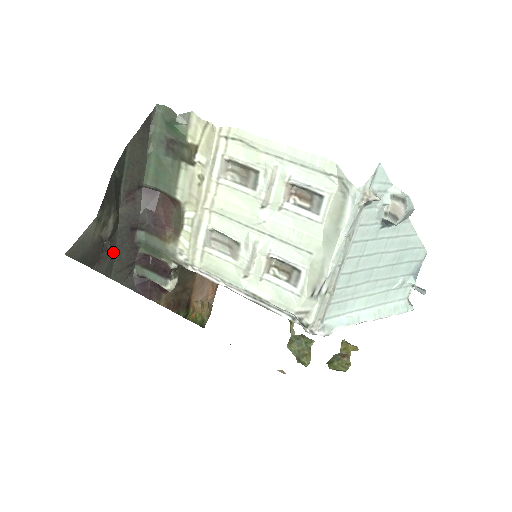
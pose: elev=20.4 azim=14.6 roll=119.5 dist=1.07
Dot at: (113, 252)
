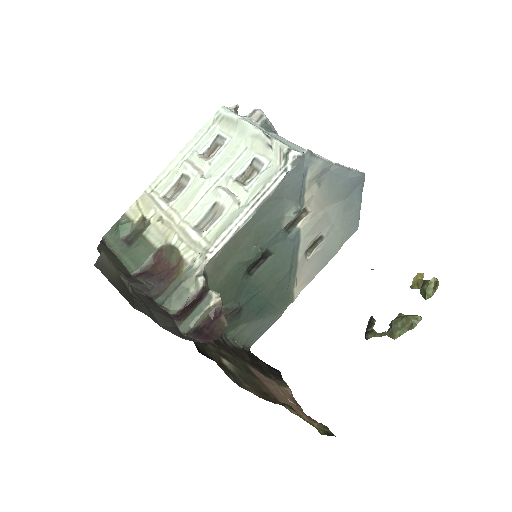
Dot at: (144, 304)
